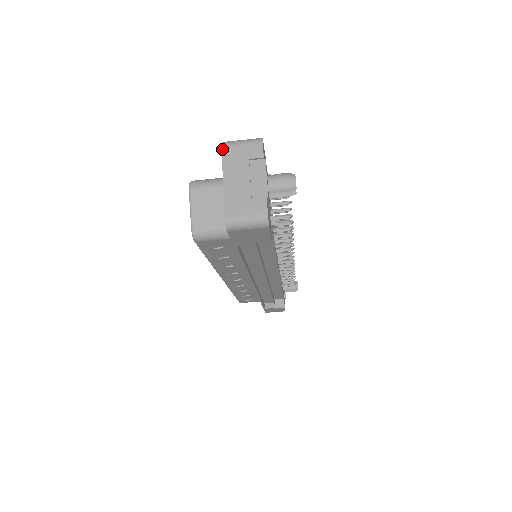
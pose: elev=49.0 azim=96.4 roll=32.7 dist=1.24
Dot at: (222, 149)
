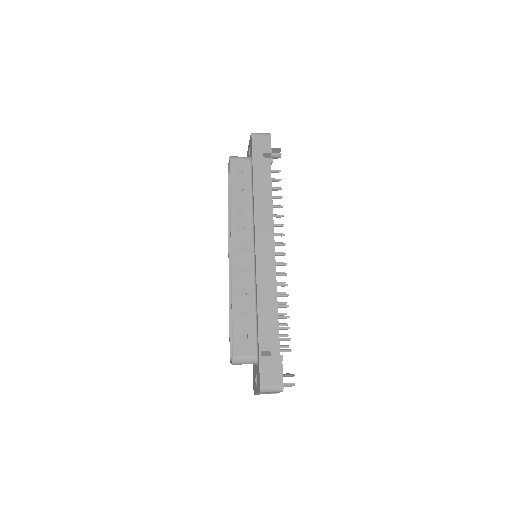
Dot at: occluded
